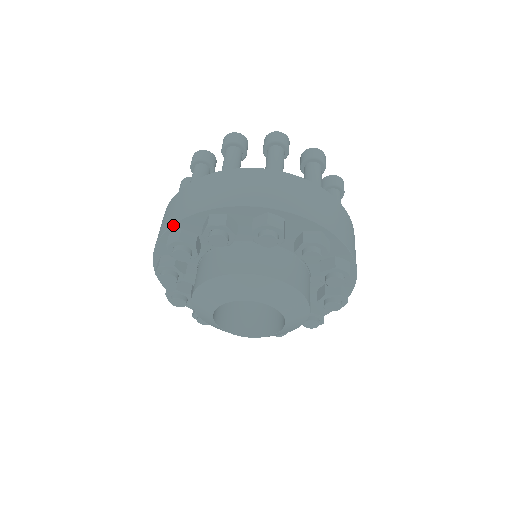
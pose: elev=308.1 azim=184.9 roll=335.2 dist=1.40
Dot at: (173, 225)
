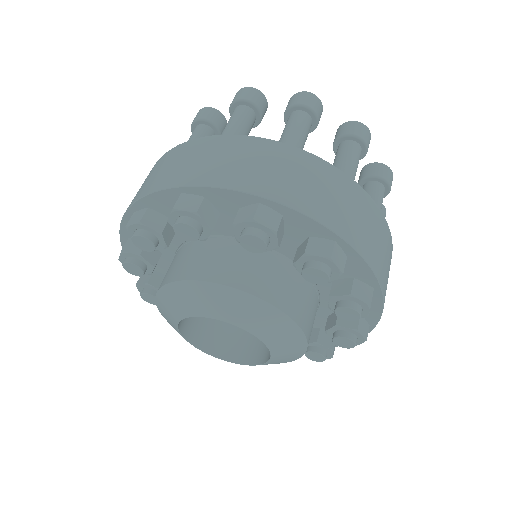
Dot at: (137, 201)
